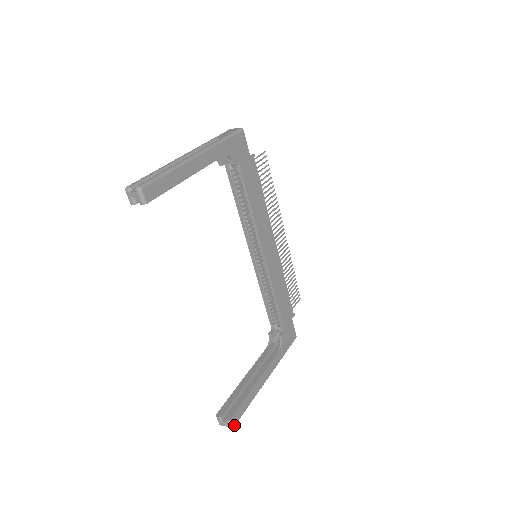
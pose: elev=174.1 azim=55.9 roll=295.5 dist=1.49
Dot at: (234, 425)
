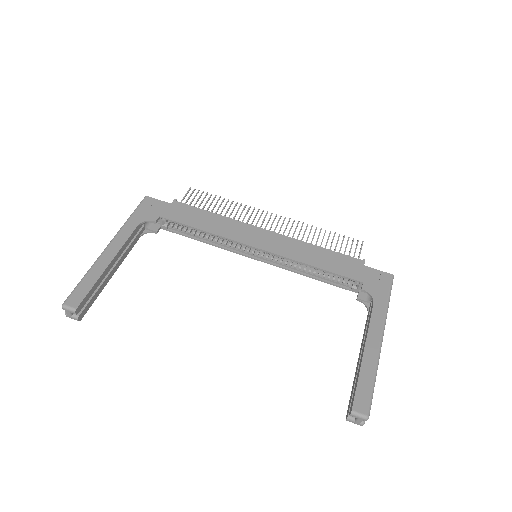
Dot at: (366, 413)
